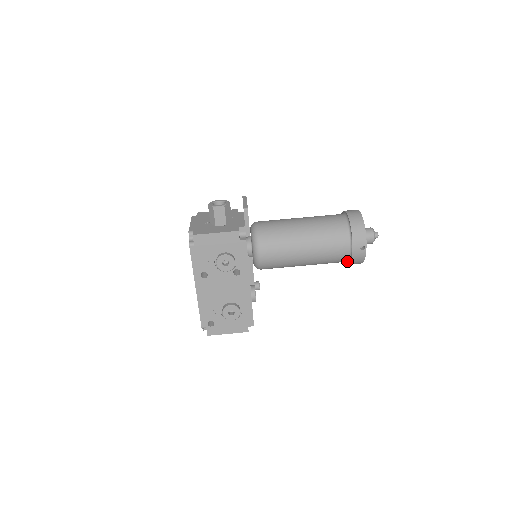
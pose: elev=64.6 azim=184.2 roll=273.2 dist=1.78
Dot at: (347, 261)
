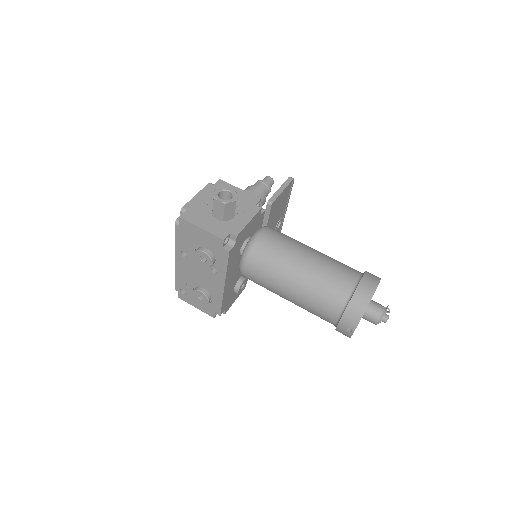
Dot at: occluded
